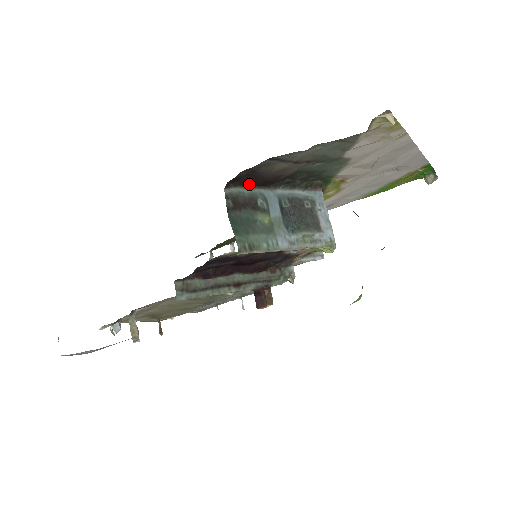
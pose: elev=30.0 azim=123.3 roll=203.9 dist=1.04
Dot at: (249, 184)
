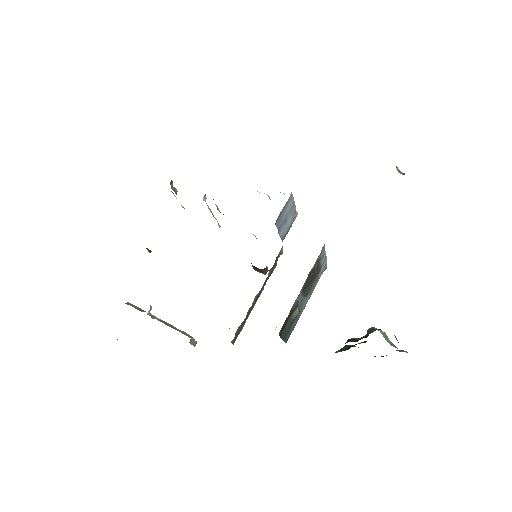
Dot at: occluded
